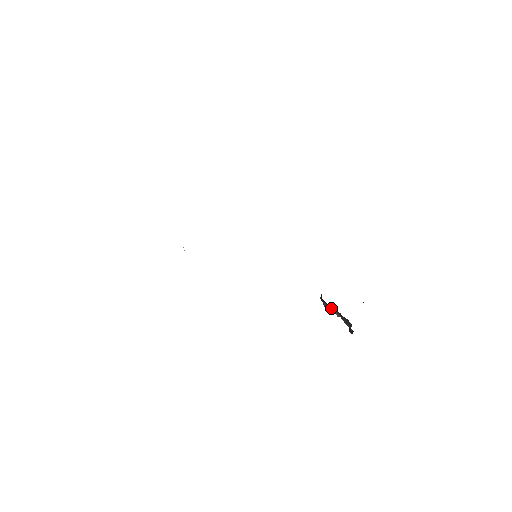
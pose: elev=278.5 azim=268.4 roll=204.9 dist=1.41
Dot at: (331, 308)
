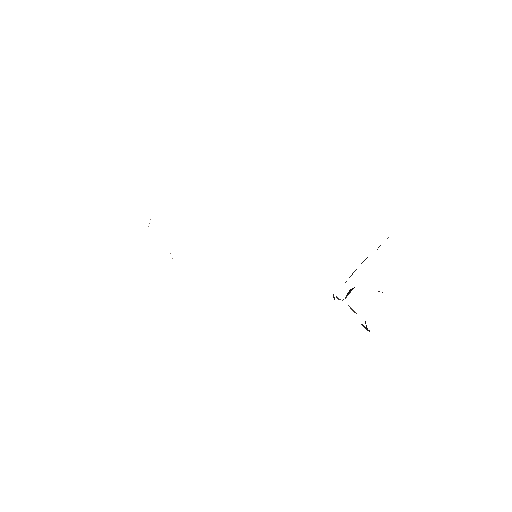
Dot at: occluded
